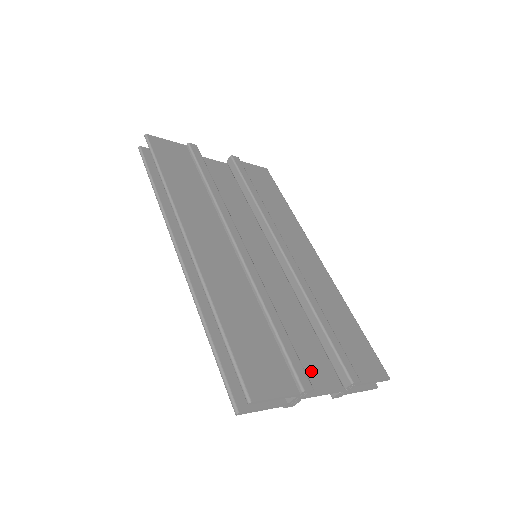
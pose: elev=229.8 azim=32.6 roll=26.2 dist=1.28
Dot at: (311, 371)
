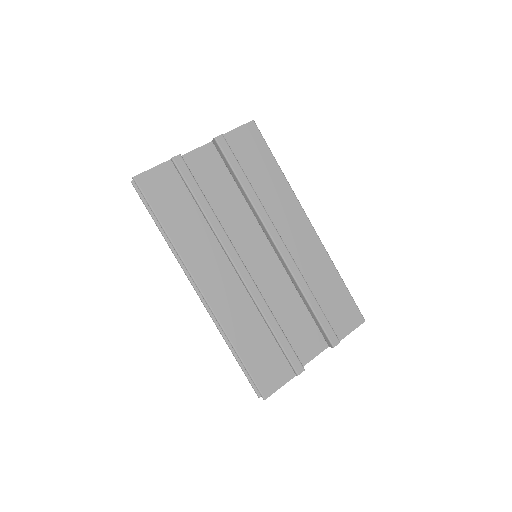
Dot at: (305, 345)
